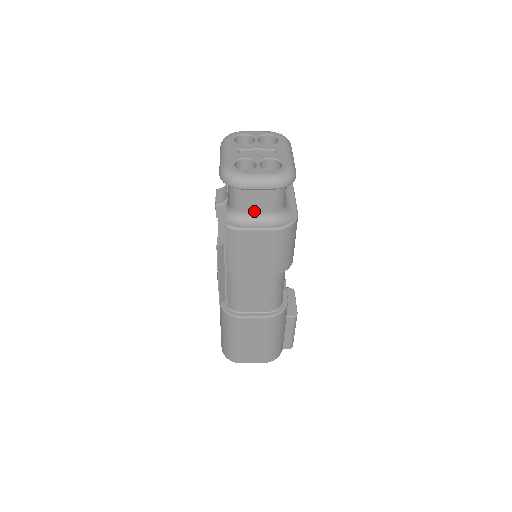
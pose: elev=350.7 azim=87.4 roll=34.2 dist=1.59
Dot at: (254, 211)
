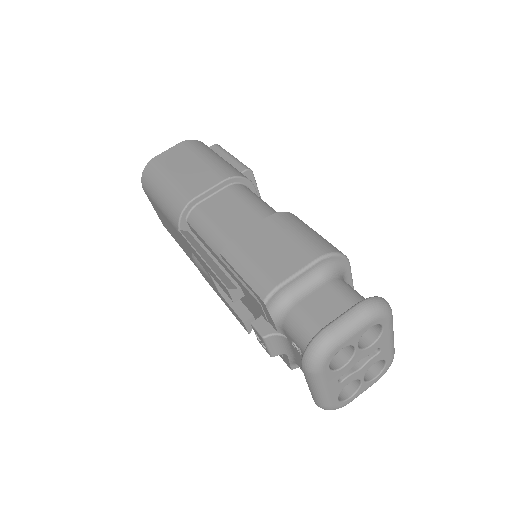
Dot at: occluded
